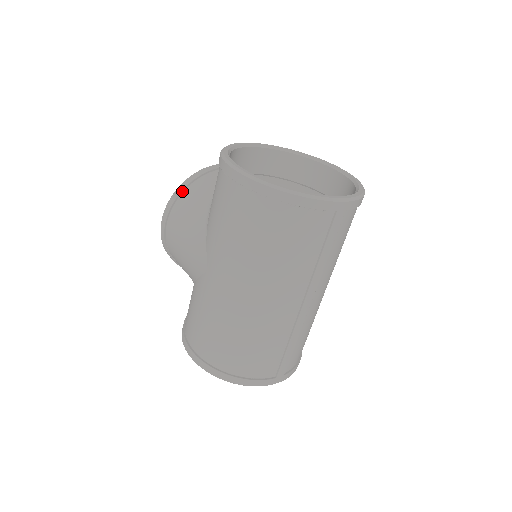
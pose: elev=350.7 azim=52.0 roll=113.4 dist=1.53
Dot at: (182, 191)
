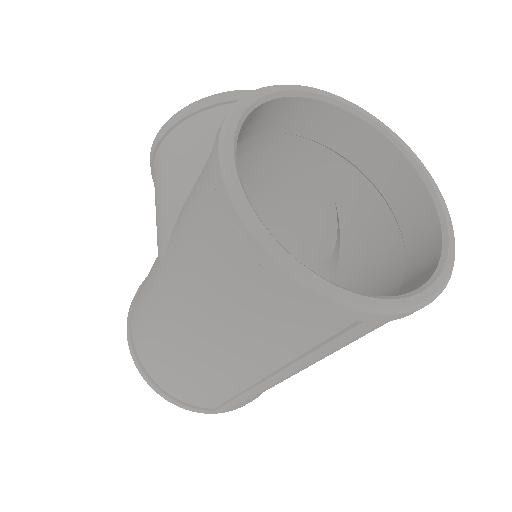
Dot at: (189, 115)
